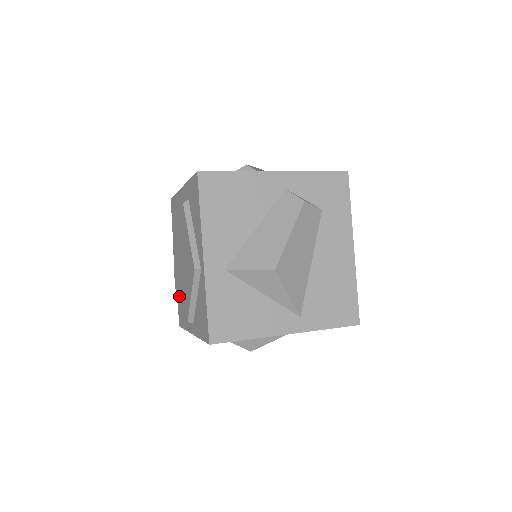
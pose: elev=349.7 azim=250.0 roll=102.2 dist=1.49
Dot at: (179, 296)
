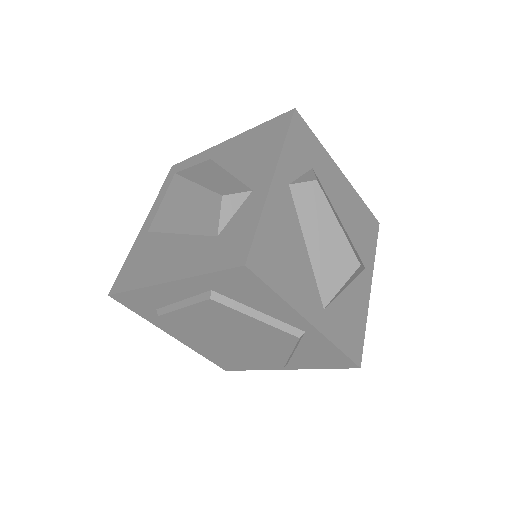
Dot at: (234, 359)
